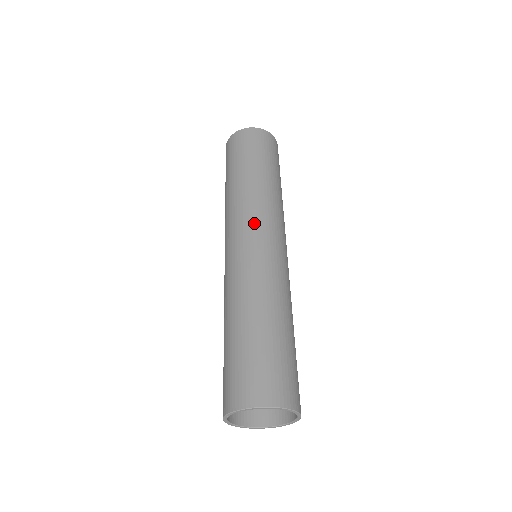
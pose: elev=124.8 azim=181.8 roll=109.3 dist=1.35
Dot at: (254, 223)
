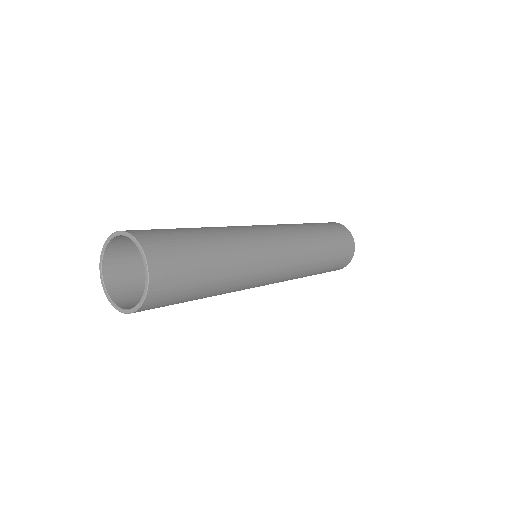
Dot at: occluded
